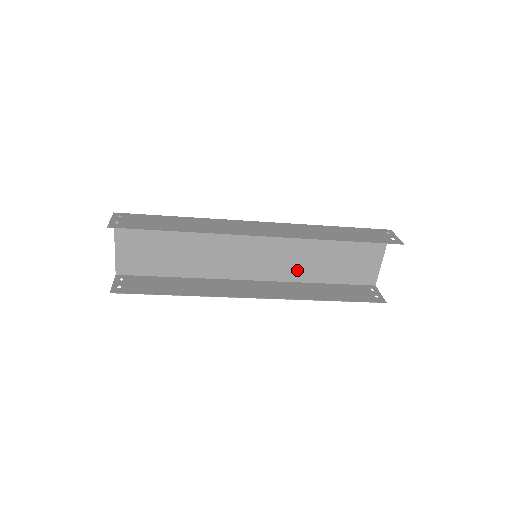
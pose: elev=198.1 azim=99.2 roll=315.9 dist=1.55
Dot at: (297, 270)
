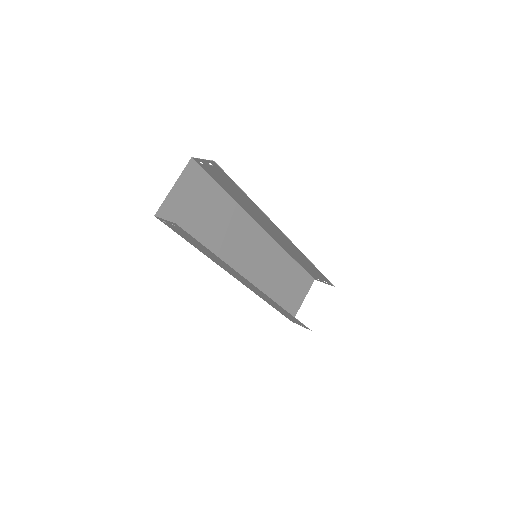
Dot at: (264, 285)
